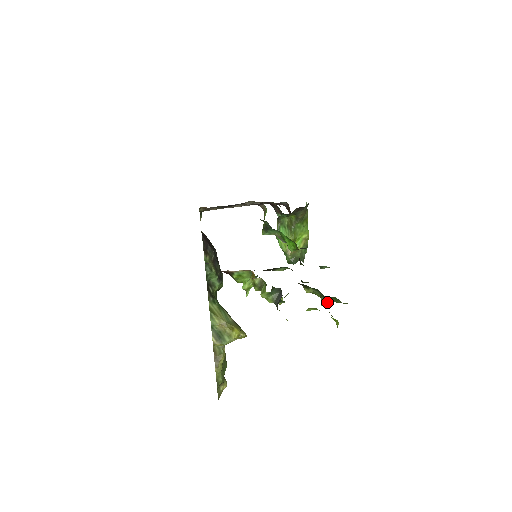
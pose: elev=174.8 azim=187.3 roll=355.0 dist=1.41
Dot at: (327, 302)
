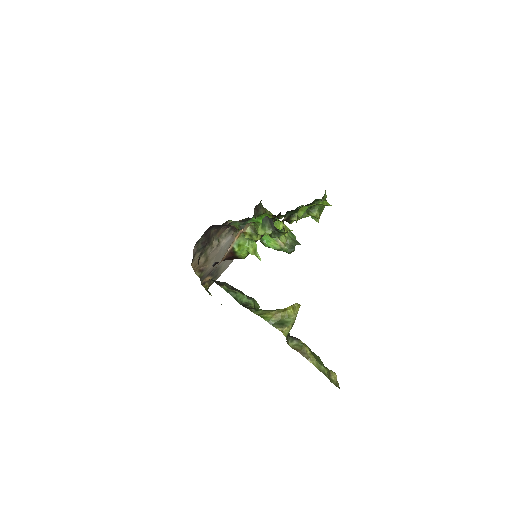
Dot at: (316, 212)
